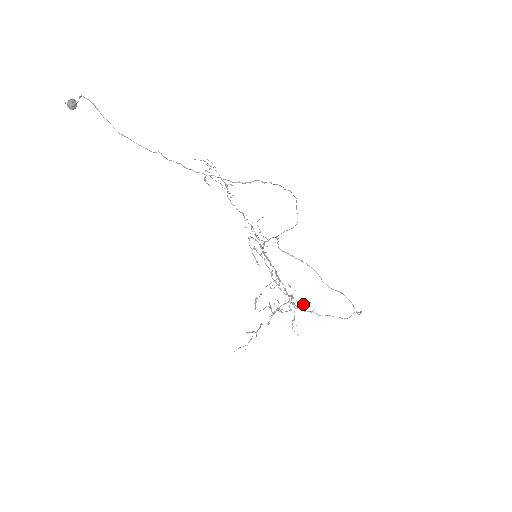
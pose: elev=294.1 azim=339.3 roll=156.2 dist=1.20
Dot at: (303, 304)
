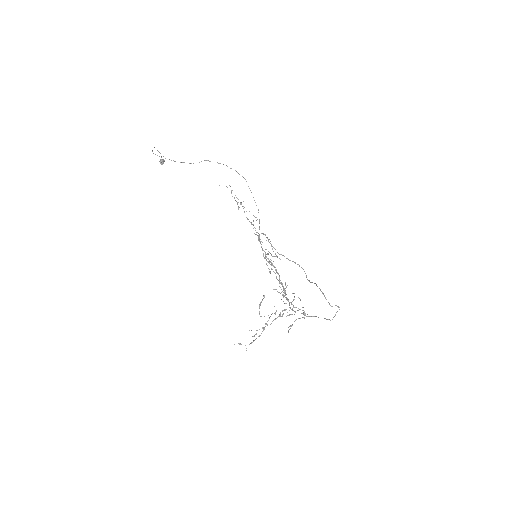
Dot at: (299, 309)
